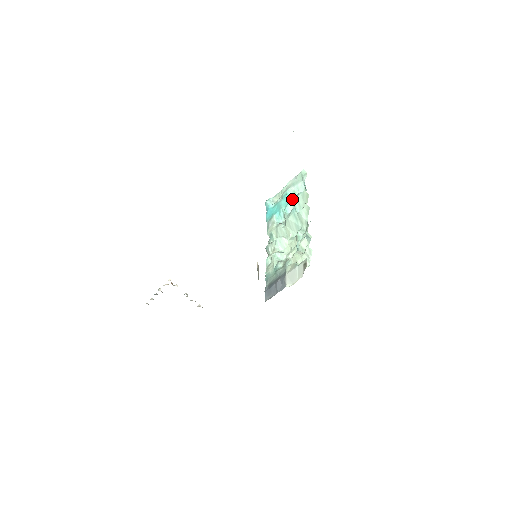
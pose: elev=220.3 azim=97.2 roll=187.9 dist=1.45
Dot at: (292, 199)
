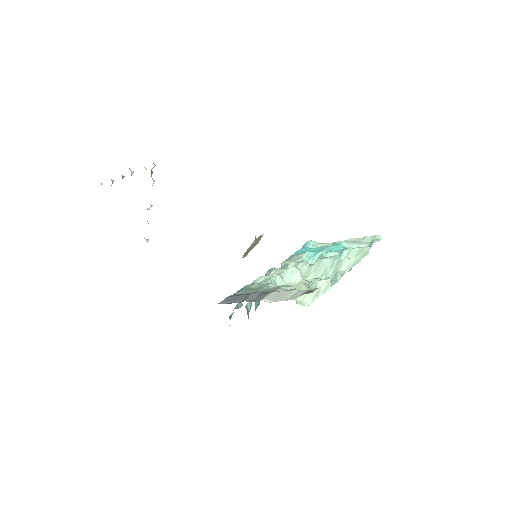
Dot at: (343, 249)
